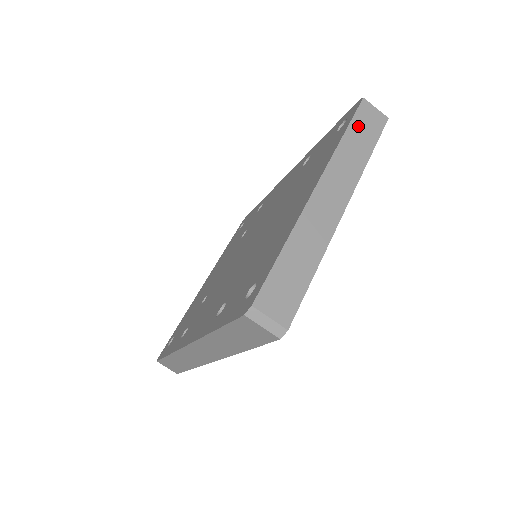
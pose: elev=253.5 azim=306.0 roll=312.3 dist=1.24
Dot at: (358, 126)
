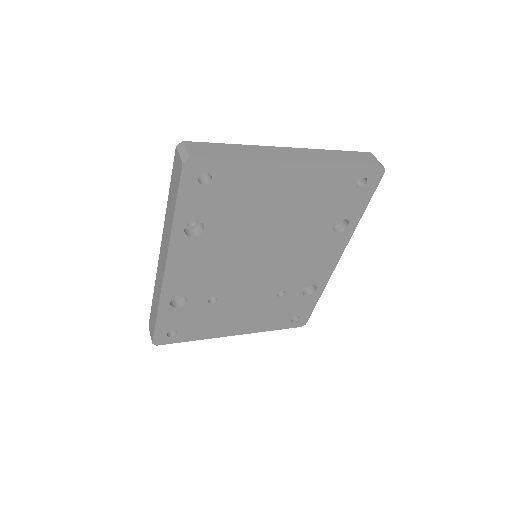
Dot at: (351, 155)
